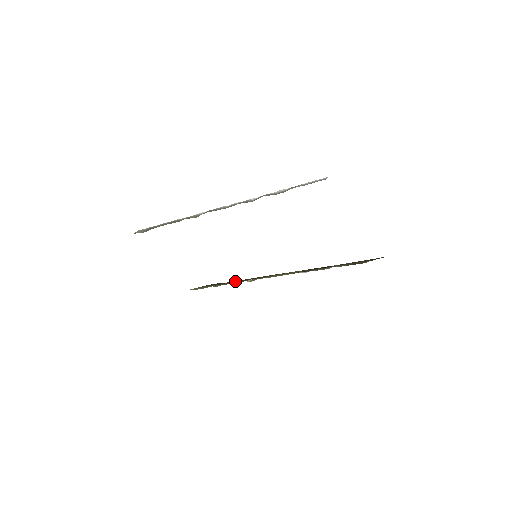
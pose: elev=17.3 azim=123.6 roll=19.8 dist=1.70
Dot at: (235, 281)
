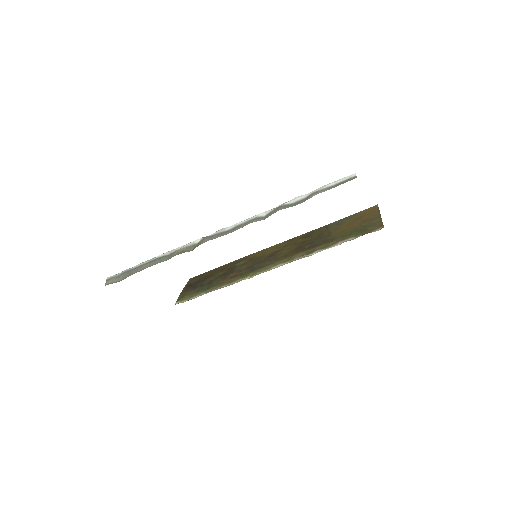
Dot at: (225, 279)
